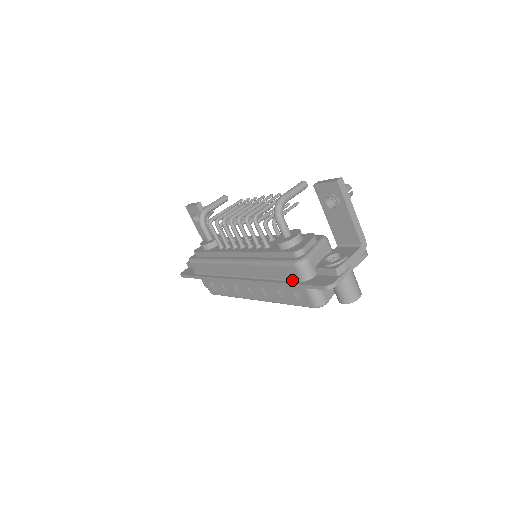
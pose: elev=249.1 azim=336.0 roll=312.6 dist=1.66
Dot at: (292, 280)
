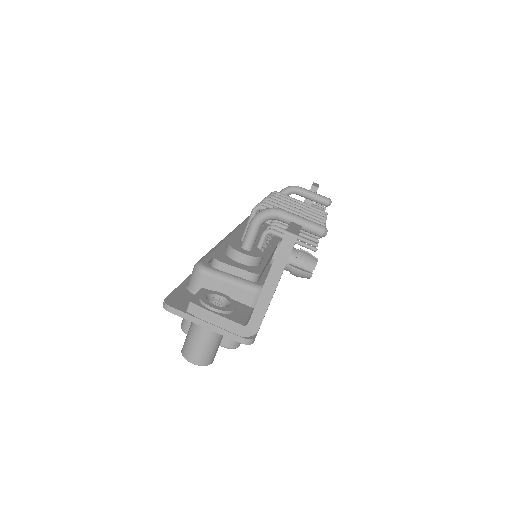
Dot at: occluded
